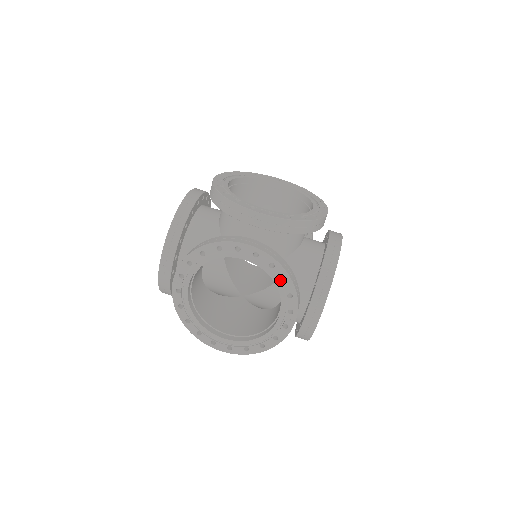
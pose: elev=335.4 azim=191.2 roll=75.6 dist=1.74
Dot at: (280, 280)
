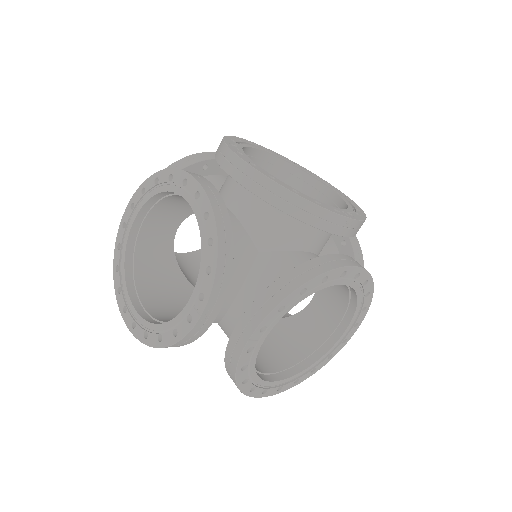
Dot at: (364, 296)
